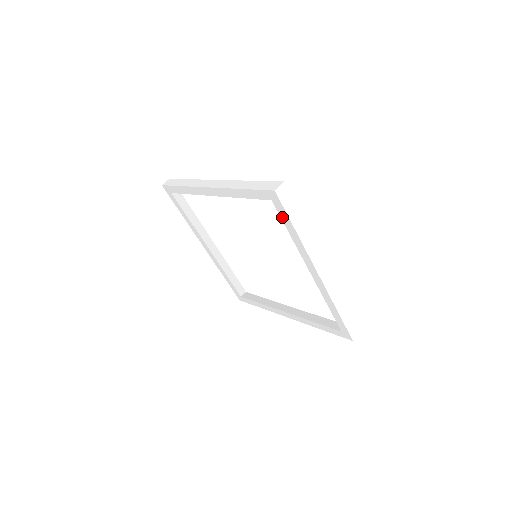
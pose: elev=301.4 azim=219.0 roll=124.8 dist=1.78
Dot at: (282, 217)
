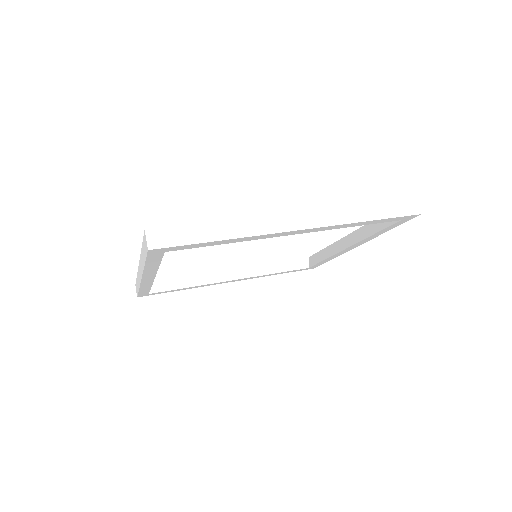
Dot at: (194, 247)
